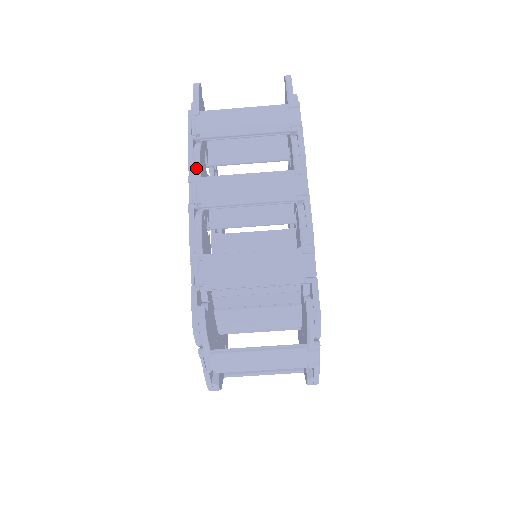
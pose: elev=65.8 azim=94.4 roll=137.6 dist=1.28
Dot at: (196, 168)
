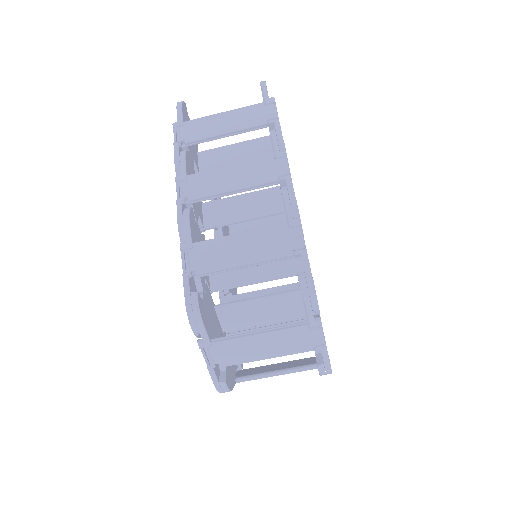
Dot at: (182, 169)
